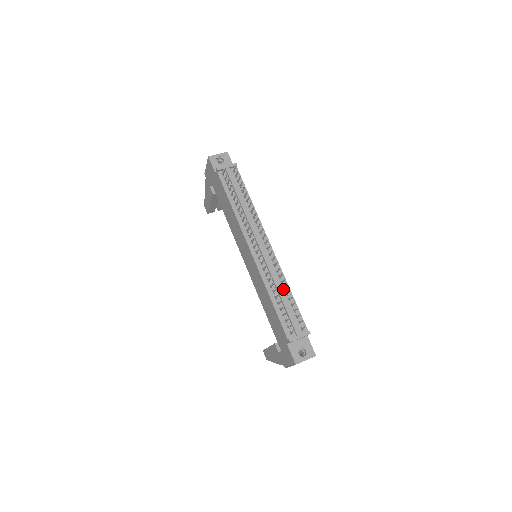
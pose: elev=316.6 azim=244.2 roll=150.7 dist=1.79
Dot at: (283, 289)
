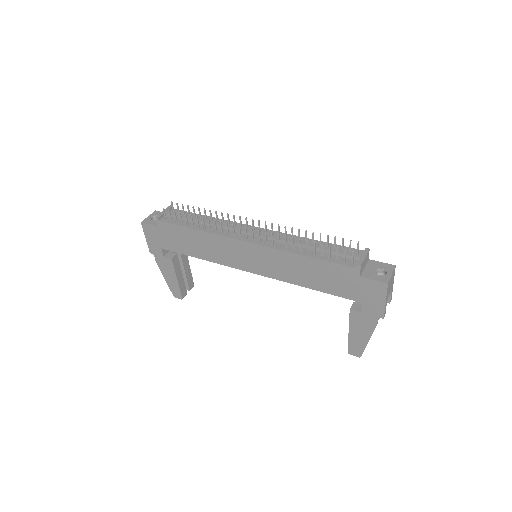
Dot at: occluded
